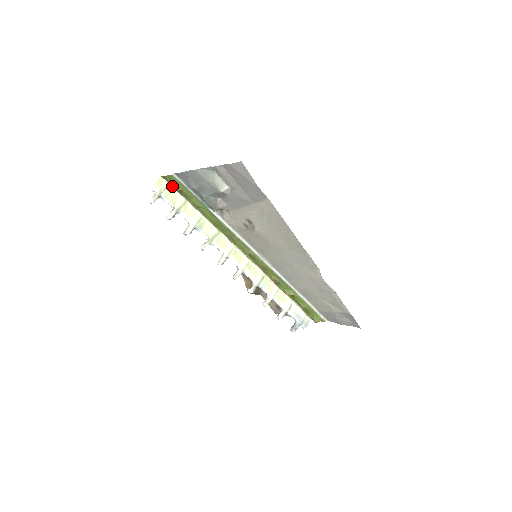
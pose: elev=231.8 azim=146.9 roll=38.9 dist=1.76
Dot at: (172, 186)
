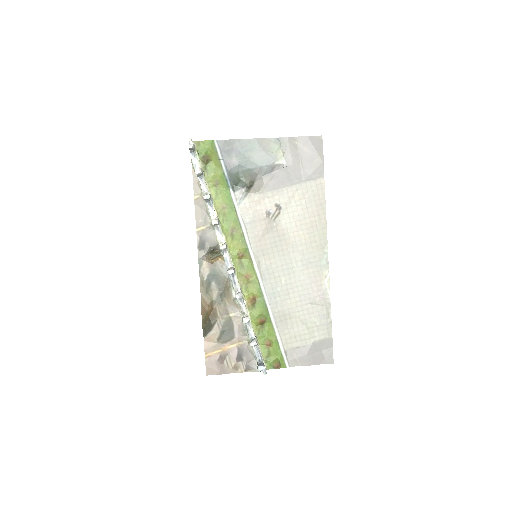
Dot at: (198, 155)
